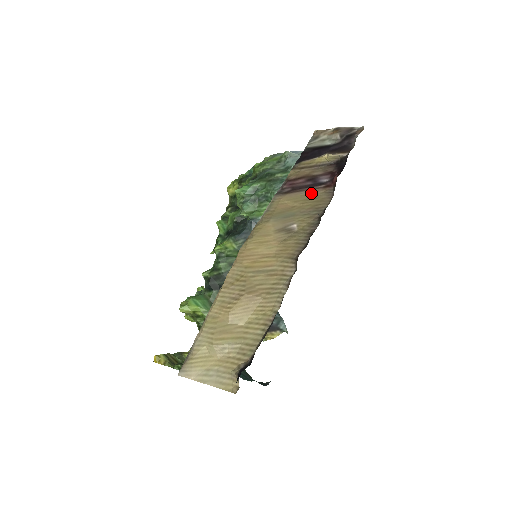
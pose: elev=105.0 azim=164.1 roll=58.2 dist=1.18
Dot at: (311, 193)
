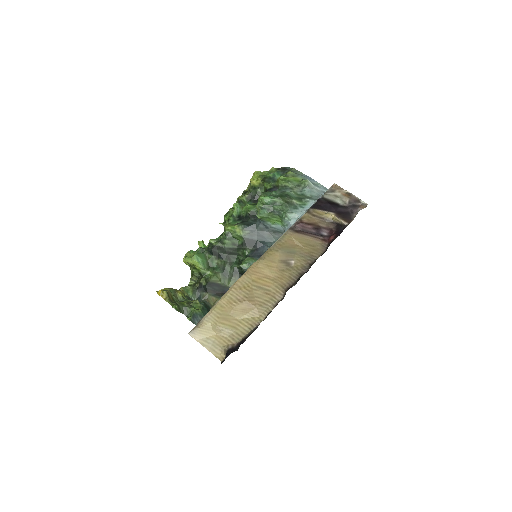
Dot at: (312, 240)
